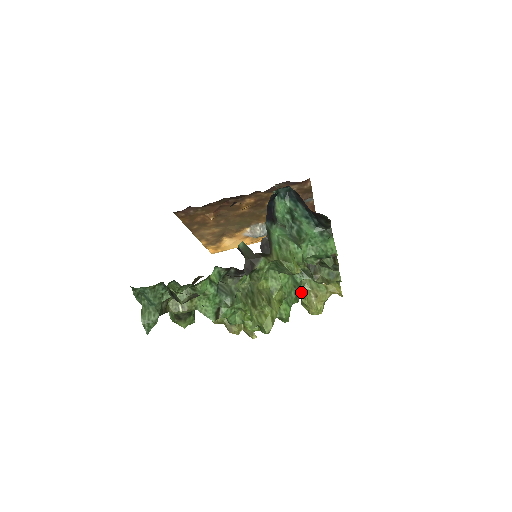
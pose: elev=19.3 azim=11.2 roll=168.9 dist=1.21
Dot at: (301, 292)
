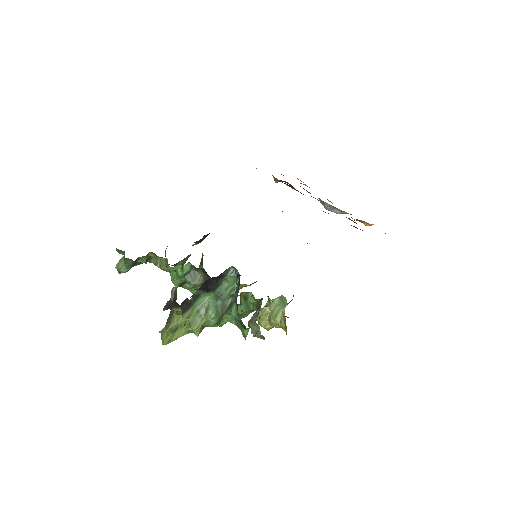
Dot at: (260, 309)
